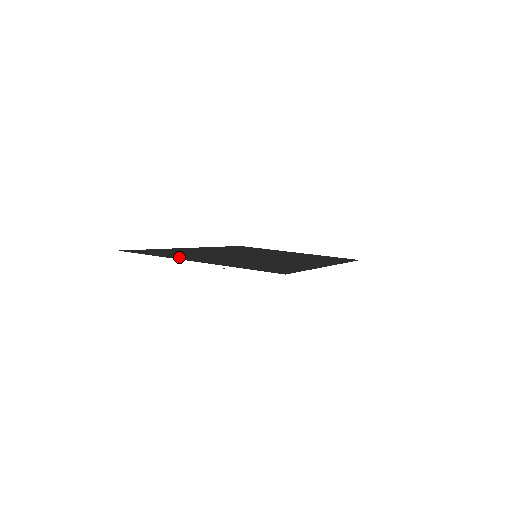
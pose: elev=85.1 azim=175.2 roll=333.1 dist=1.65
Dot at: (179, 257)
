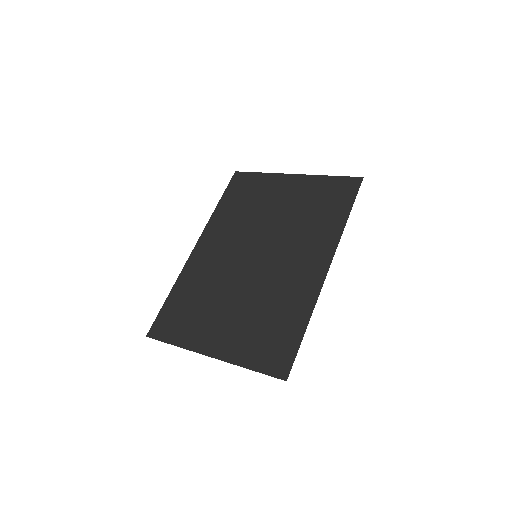
Dot at: (195, 339)
